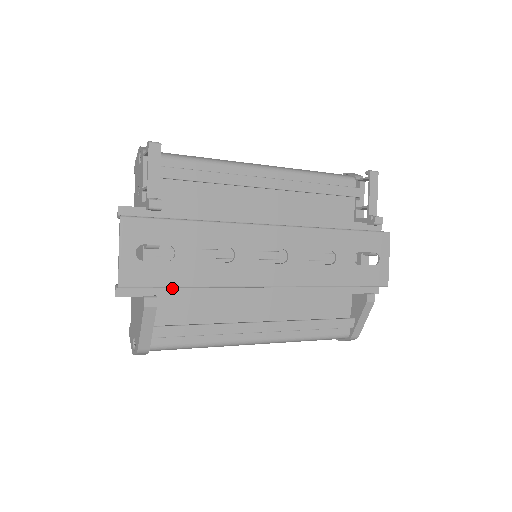
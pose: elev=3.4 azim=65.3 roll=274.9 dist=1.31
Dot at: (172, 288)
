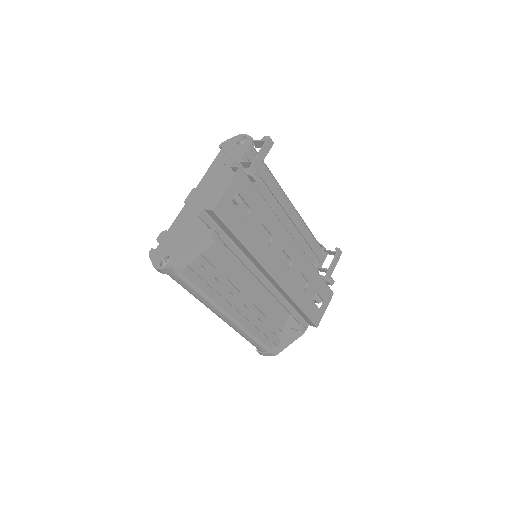
Dot at: (227, 237)
